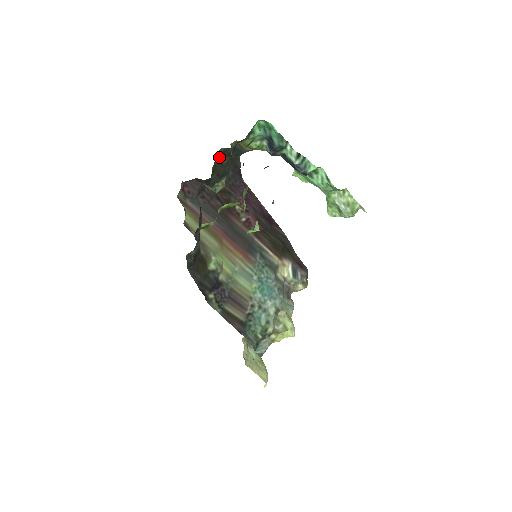
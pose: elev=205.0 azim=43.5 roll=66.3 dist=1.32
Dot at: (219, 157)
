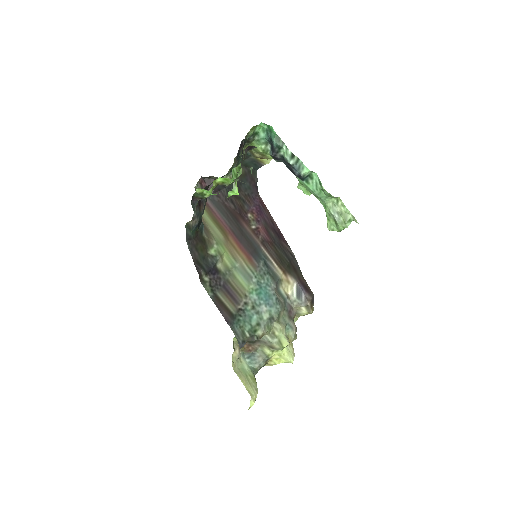
Dot at: occluded
